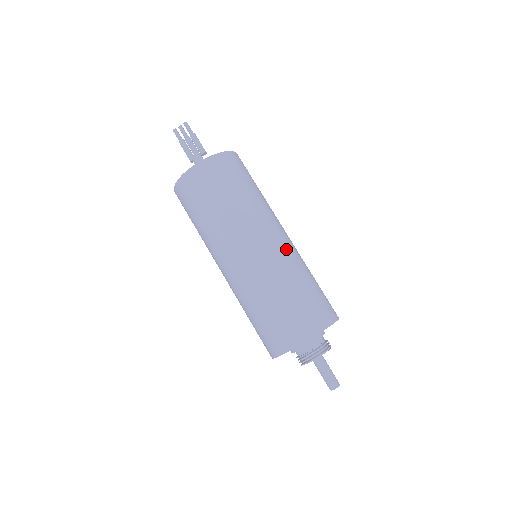
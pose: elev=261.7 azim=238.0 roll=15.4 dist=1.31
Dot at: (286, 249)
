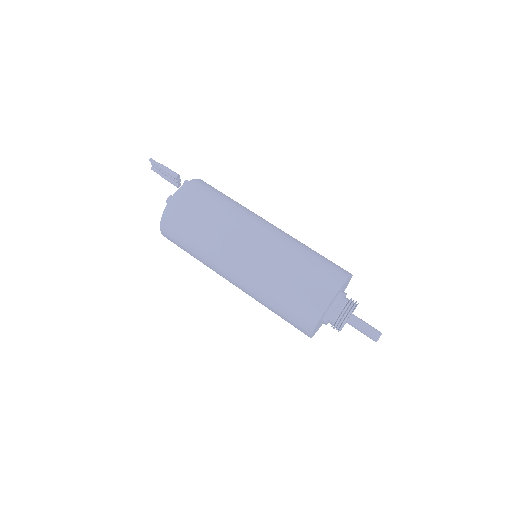
Dot at: (253, 264)
